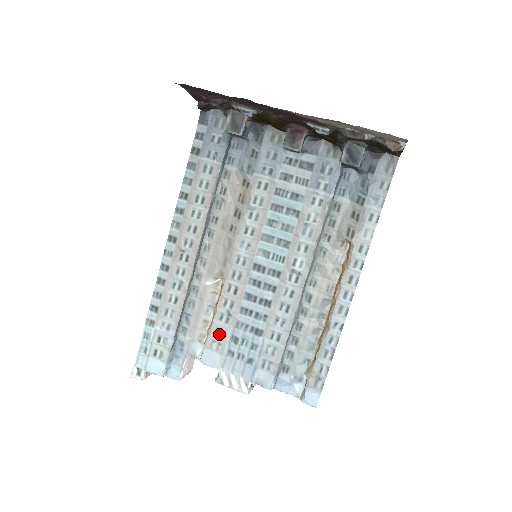
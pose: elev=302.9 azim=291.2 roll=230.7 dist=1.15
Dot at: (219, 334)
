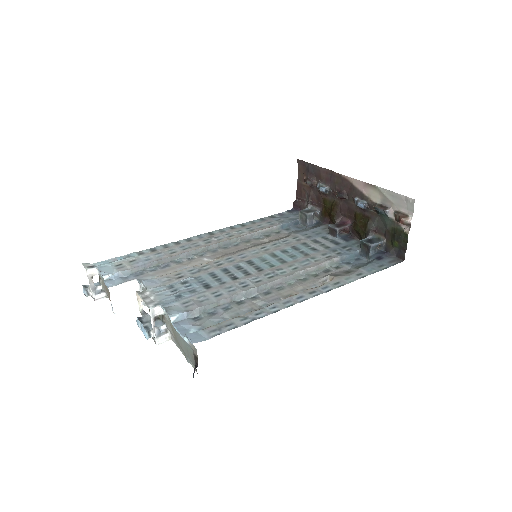
Dot at: (177, 276)
